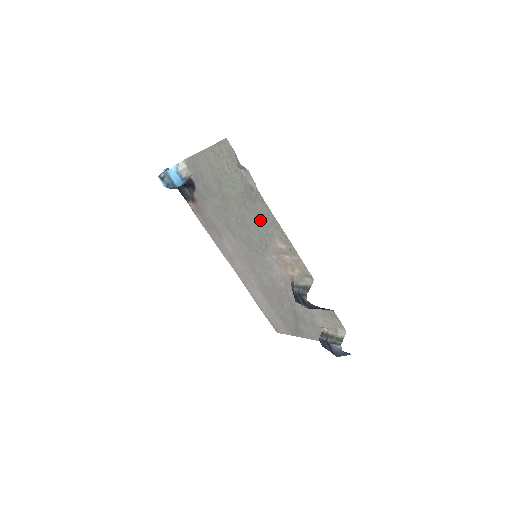
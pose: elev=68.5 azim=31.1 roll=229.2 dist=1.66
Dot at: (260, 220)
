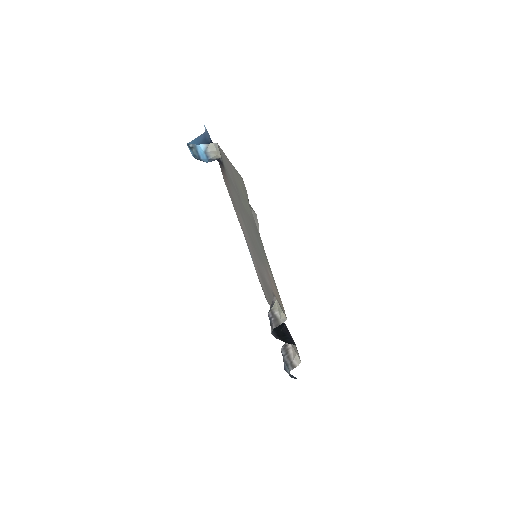
Dot at: (260, 247)
